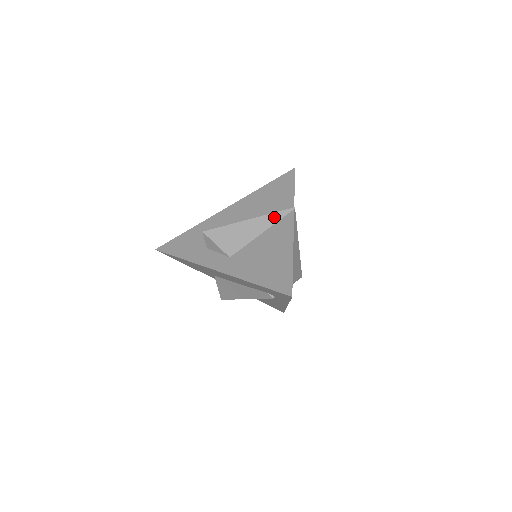
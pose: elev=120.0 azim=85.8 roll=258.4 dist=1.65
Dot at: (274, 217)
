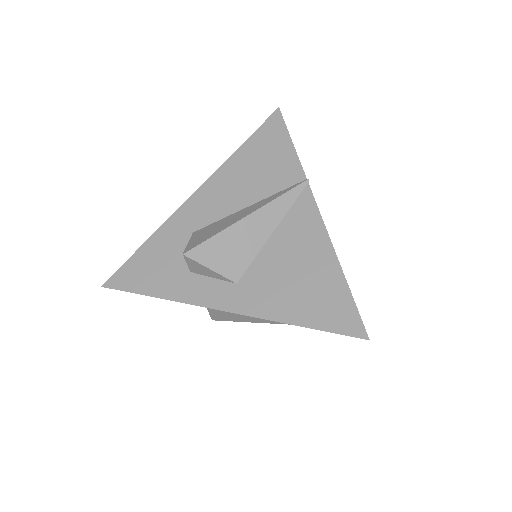
Dot at: (283, 202)
